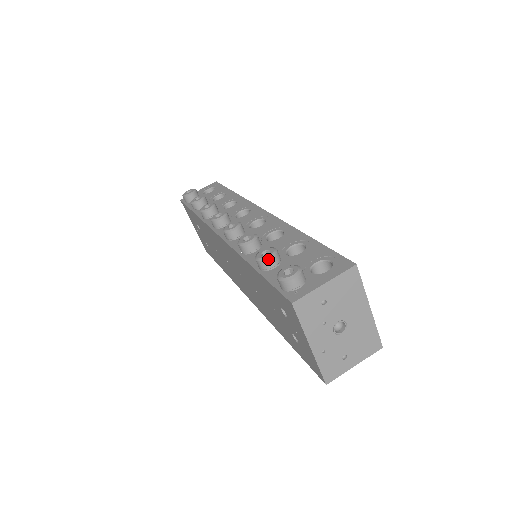
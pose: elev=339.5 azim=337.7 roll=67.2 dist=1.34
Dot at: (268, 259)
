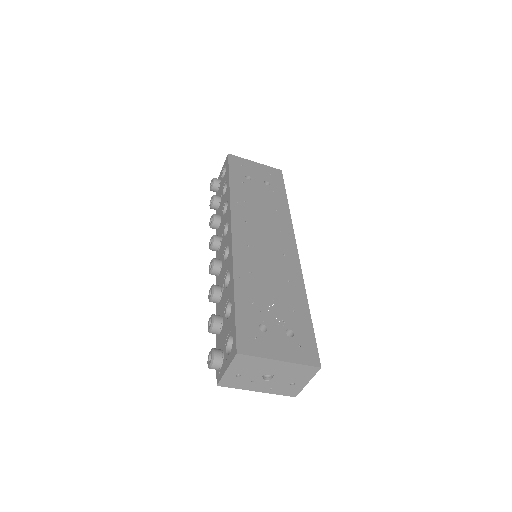
Dot at: (210, 332)
